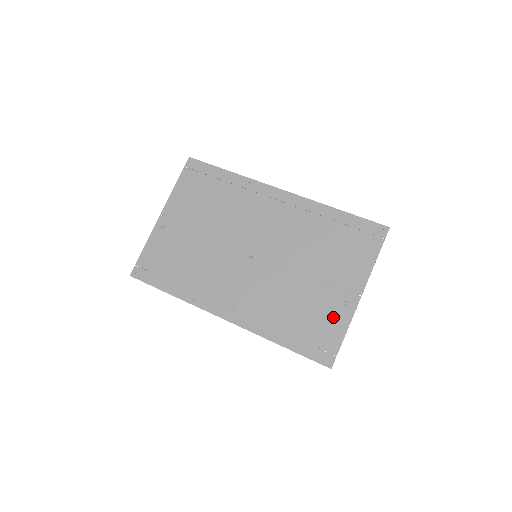
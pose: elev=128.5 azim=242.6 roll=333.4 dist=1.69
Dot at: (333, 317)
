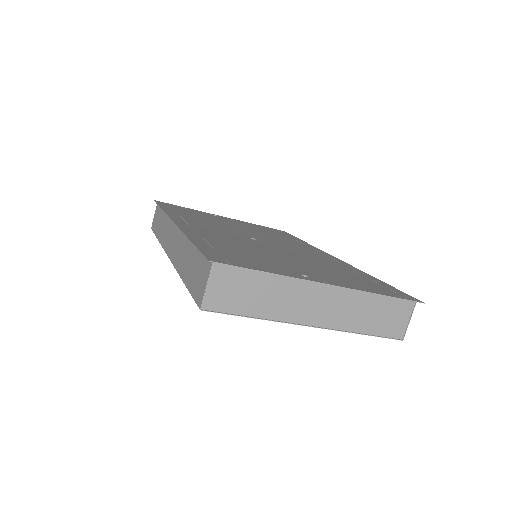
Dot at: (274, 267)
